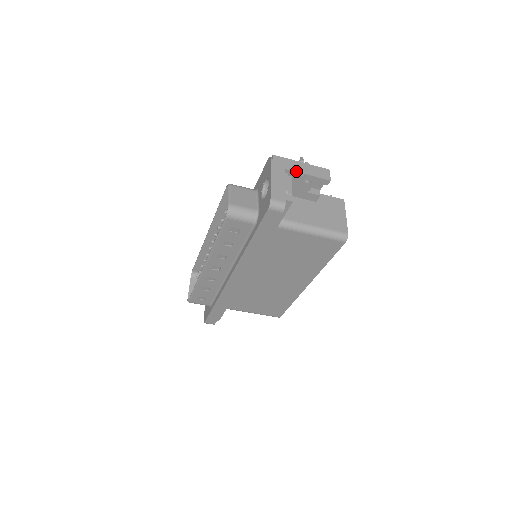
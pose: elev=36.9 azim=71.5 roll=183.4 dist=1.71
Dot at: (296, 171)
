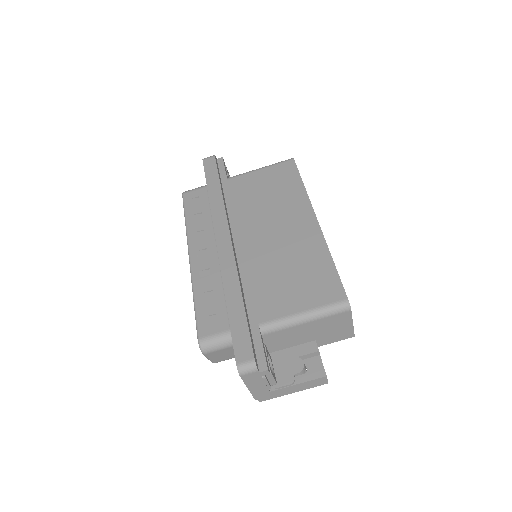
Dot at: occluded
